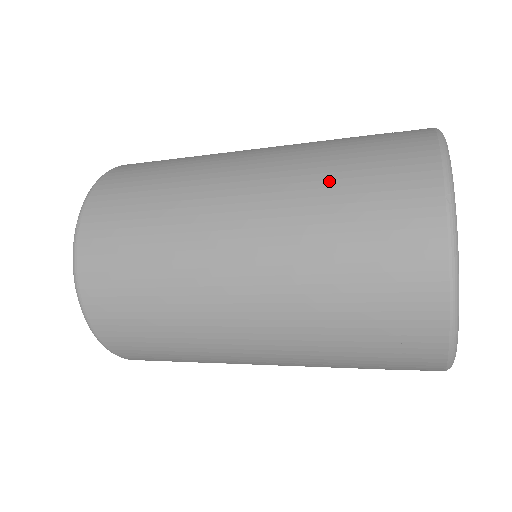
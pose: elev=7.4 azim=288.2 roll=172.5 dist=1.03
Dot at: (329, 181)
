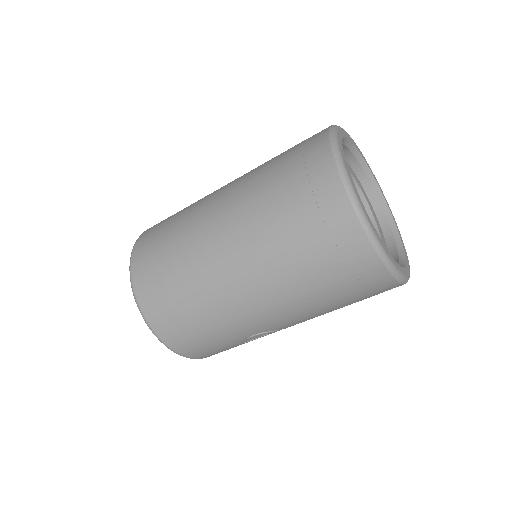
Dot at: (268, 177)
